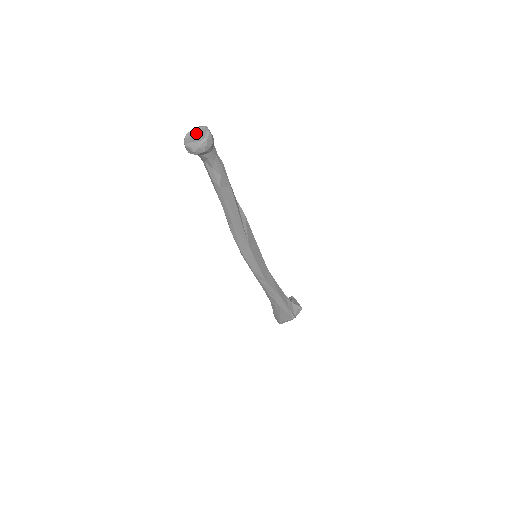
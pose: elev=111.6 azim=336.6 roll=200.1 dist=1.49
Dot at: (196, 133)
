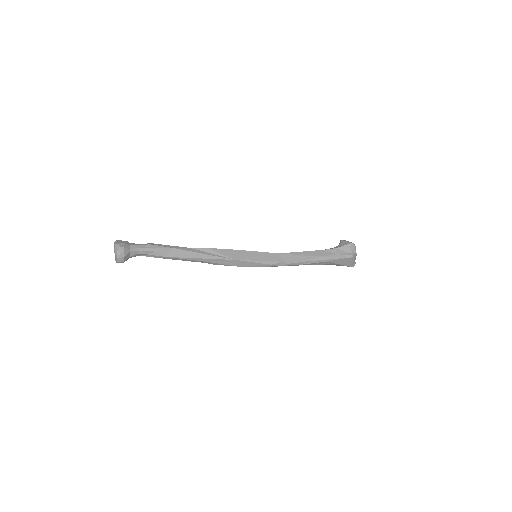
Dot at: occluded
